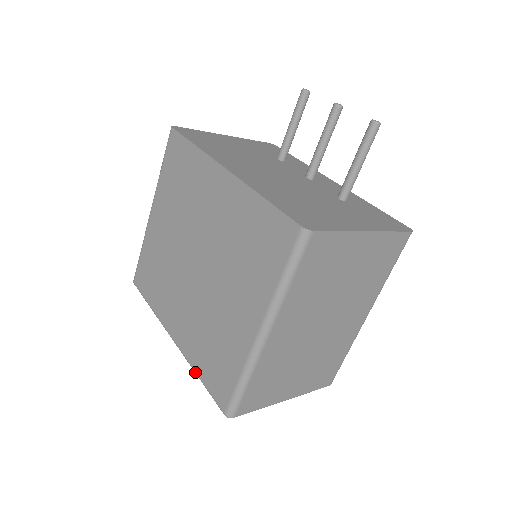
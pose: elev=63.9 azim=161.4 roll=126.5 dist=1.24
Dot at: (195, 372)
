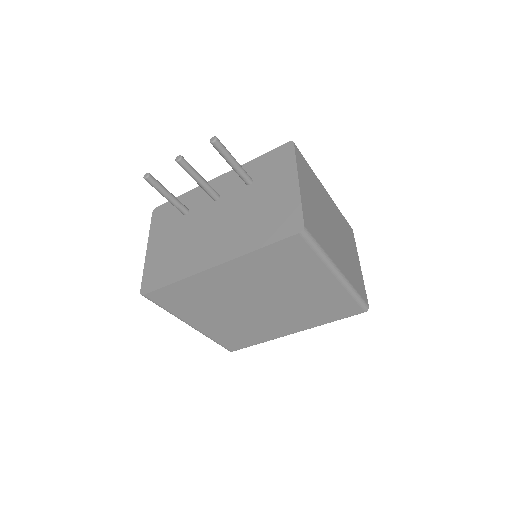
Dot at: occluded
